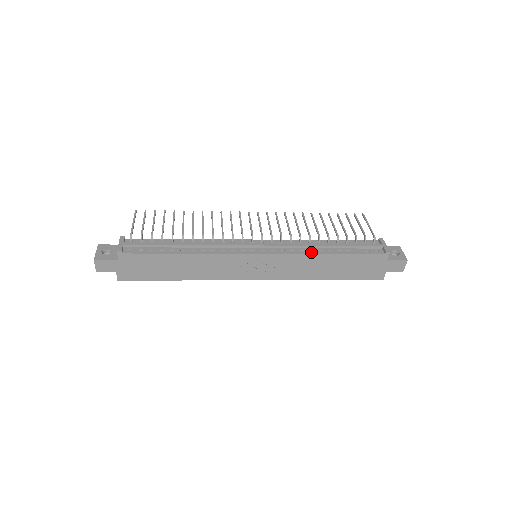
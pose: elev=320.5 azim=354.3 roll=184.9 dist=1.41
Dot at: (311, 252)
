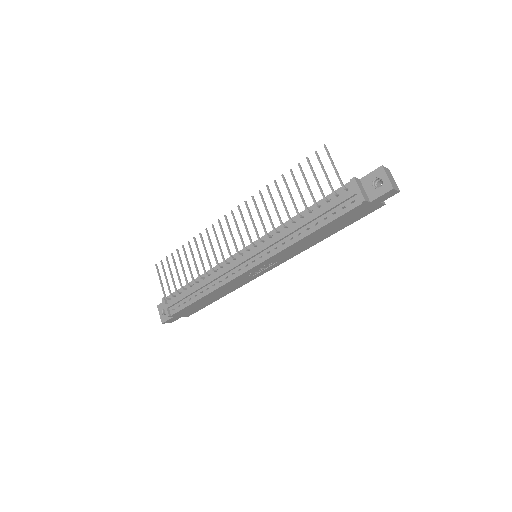
Dot at: (291, 242)
